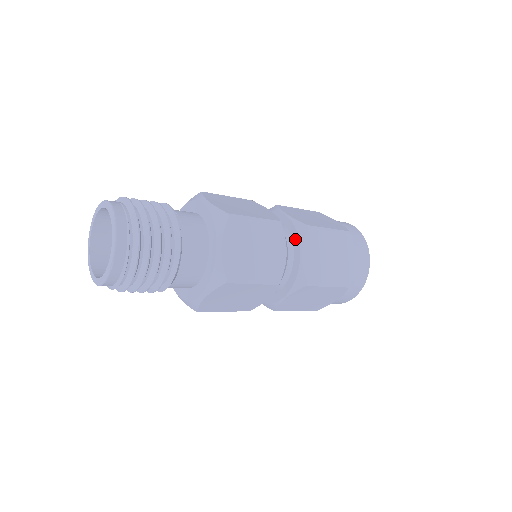
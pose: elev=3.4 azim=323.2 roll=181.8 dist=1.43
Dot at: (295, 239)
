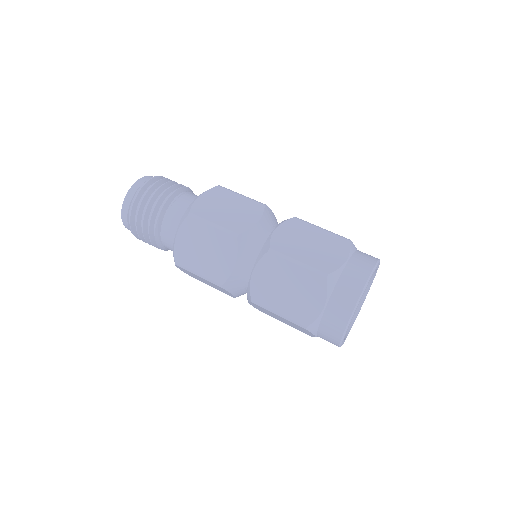
Dot at: occluded
